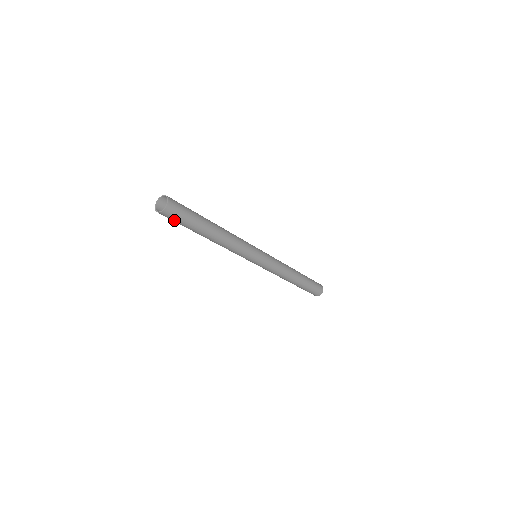
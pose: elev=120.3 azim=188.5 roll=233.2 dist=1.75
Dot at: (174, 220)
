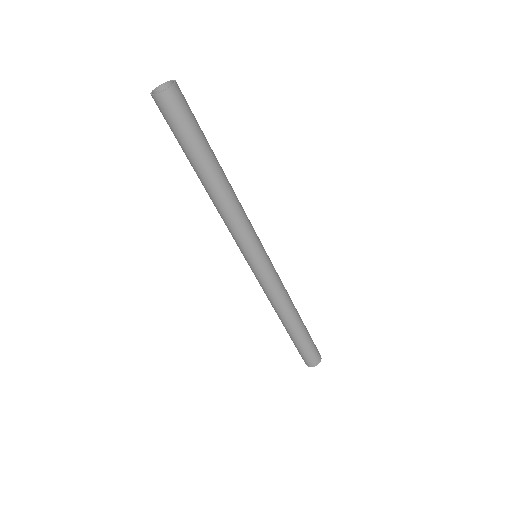
Dot at: (178, 119)
